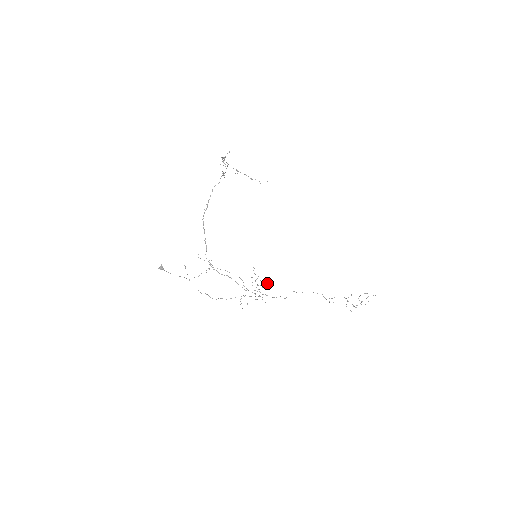
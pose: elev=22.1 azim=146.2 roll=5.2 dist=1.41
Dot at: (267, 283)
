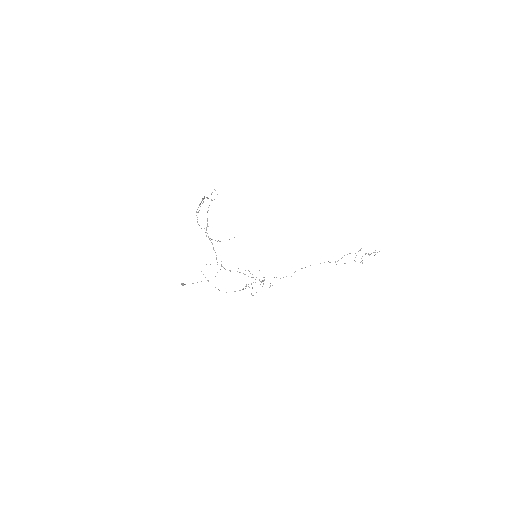
Dot at: occluded
